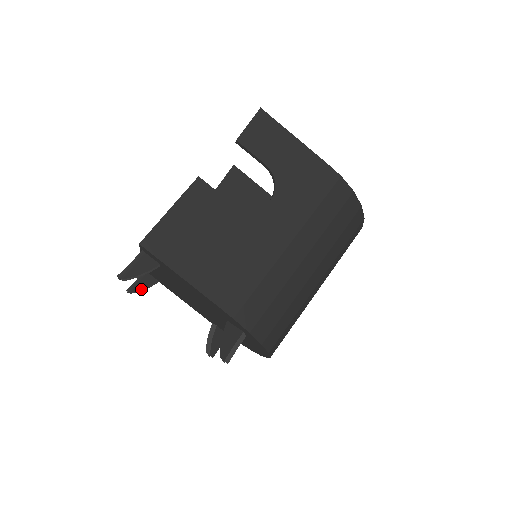
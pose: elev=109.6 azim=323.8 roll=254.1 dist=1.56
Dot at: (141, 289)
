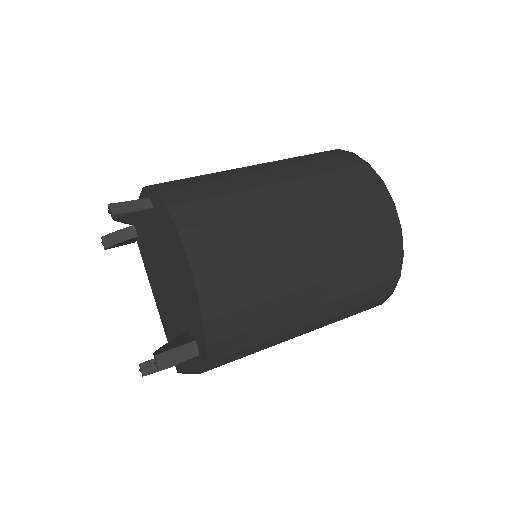
Dot at: (152, 360)
